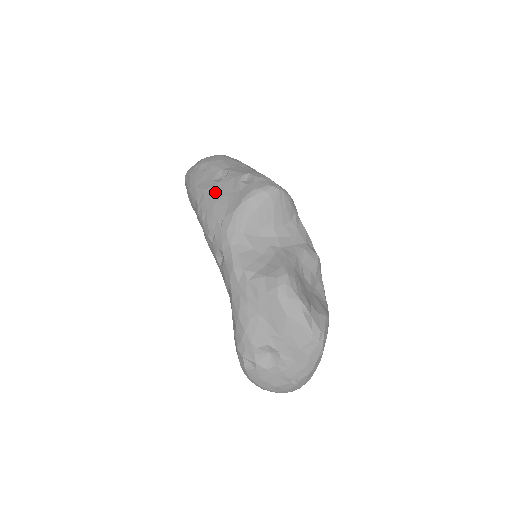
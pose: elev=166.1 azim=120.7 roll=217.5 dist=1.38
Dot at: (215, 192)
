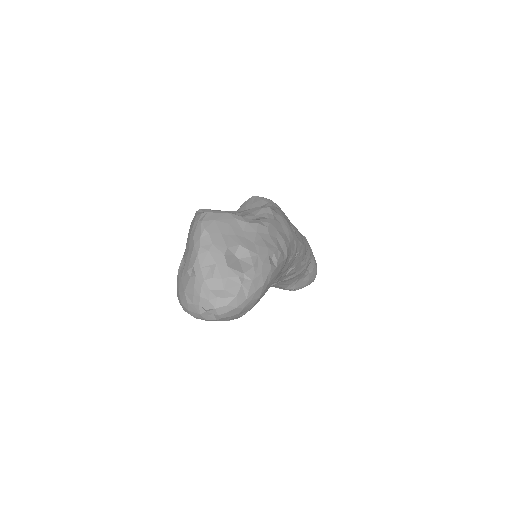
Dot at: occluded
